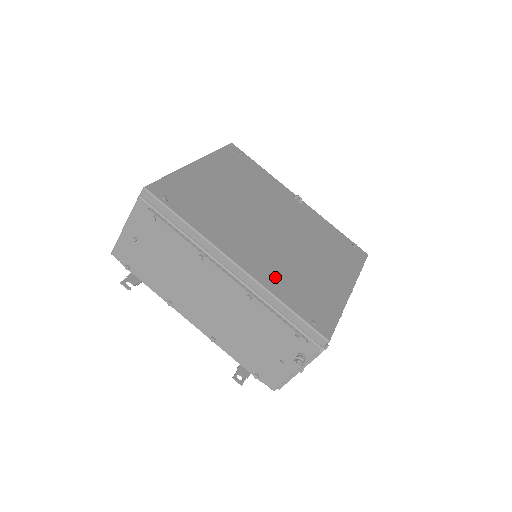
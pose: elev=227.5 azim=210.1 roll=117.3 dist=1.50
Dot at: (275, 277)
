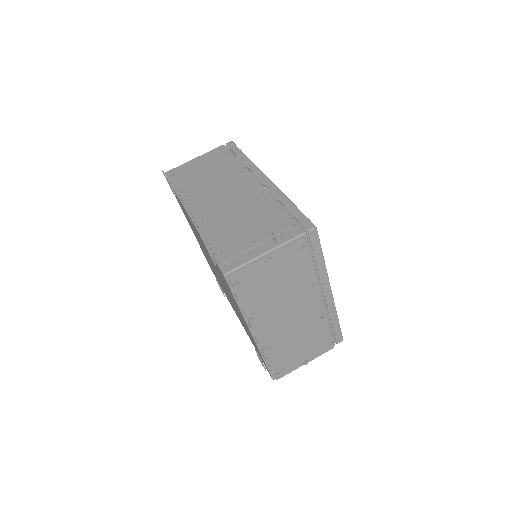
Dot at: occluded
